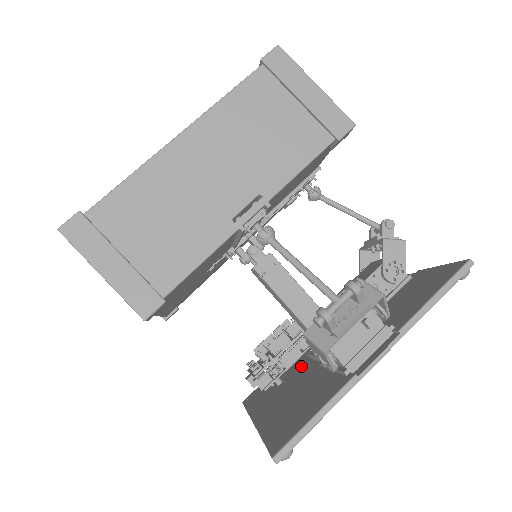
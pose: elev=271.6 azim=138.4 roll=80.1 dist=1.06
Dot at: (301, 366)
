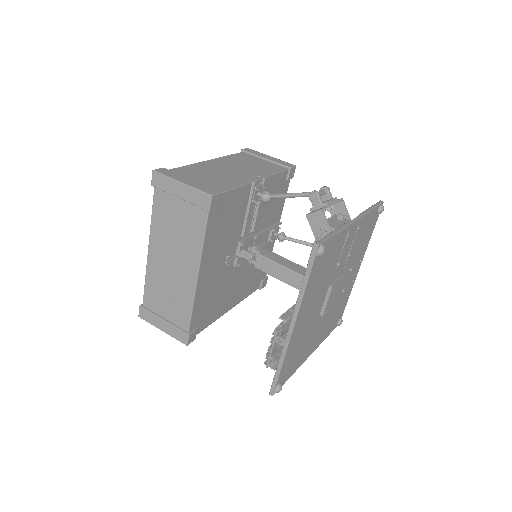
Dot at: occluded
